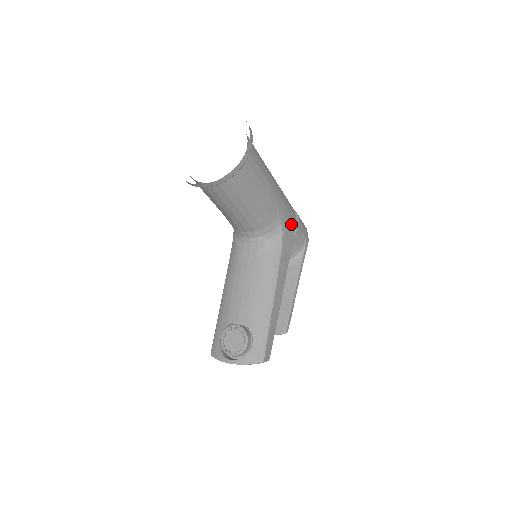
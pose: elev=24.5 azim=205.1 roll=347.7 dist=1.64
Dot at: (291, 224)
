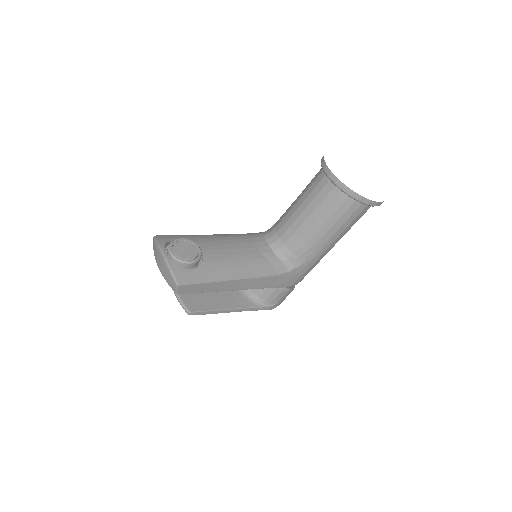
Dot at: (294, 280)
